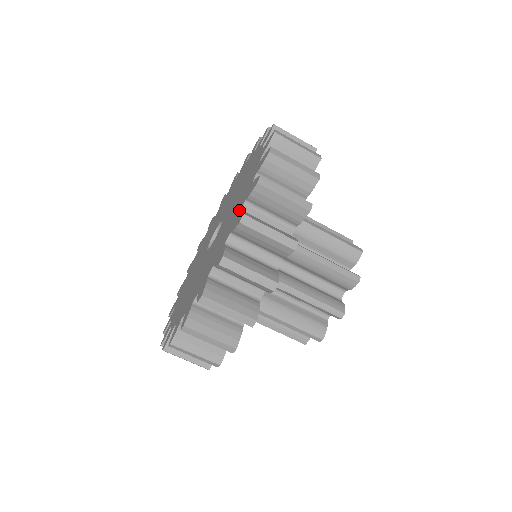
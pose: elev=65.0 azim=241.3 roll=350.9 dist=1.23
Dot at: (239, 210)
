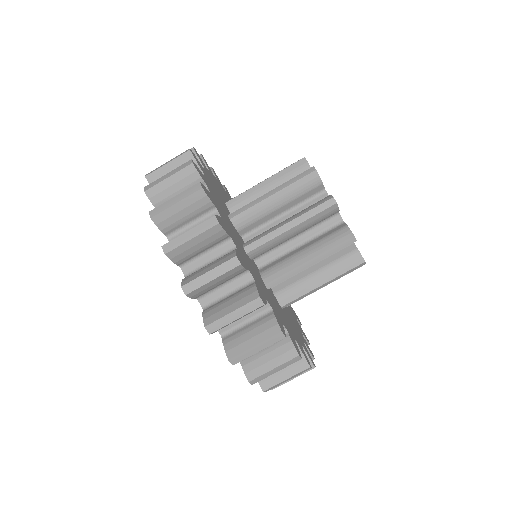
Dot at: occluded
